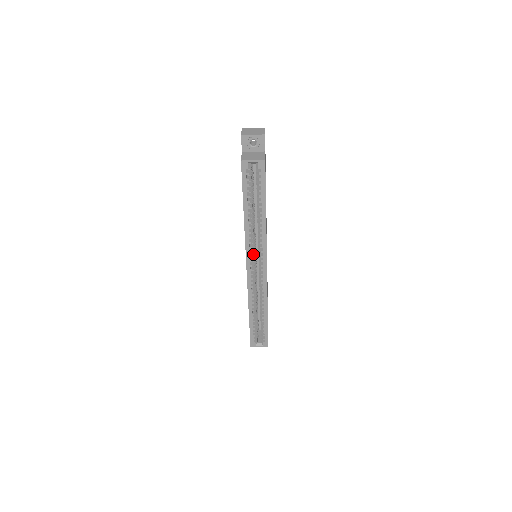
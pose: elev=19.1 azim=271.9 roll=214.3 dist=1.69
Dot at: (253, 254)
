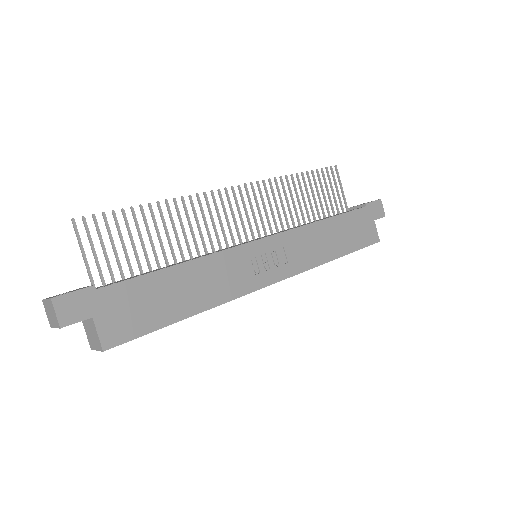
Dot at: occluded
